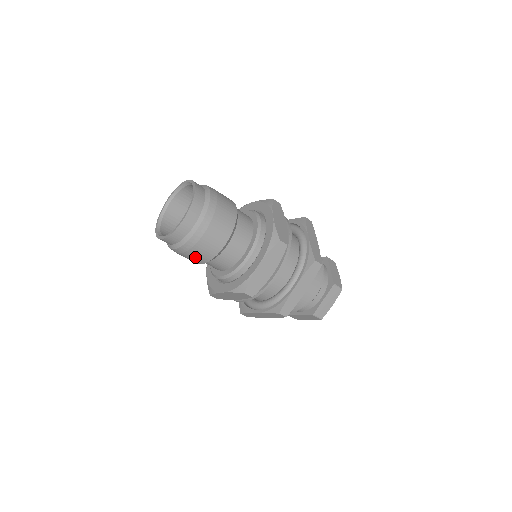
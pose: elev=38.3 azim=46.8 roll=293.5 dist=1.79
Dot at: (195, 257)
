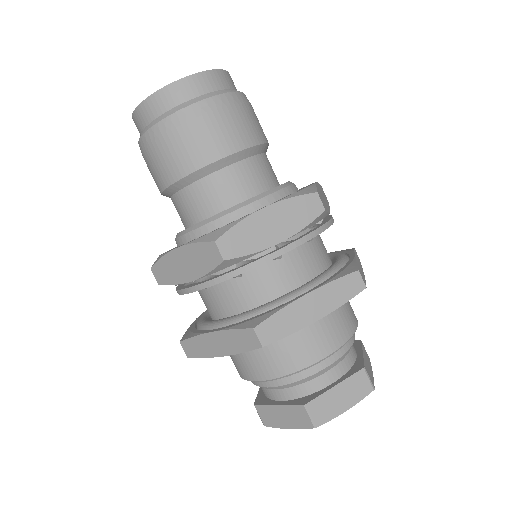
Dot at: (169, 158)
